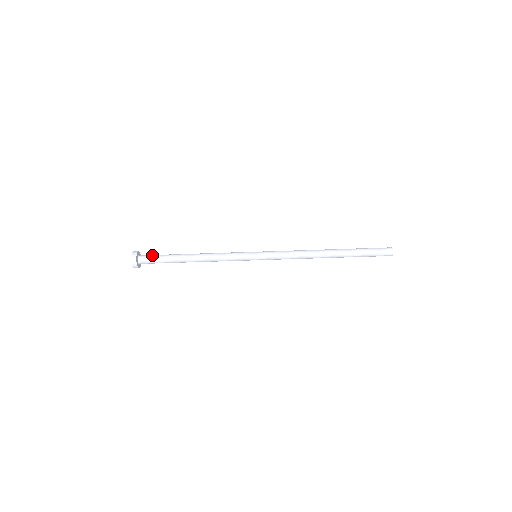
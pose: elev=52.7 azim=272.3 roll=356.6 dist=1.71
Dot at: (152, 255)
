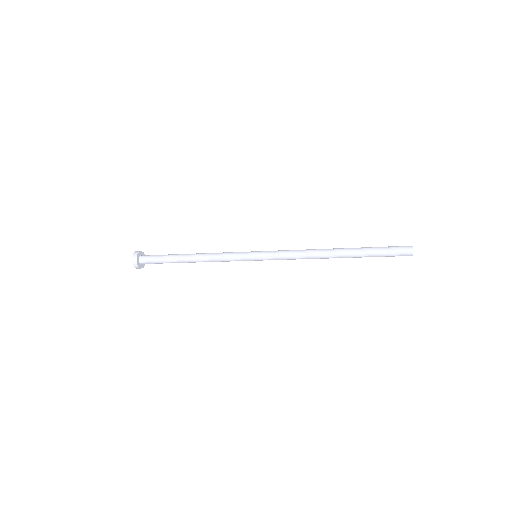
Dot at: (152, 261)
